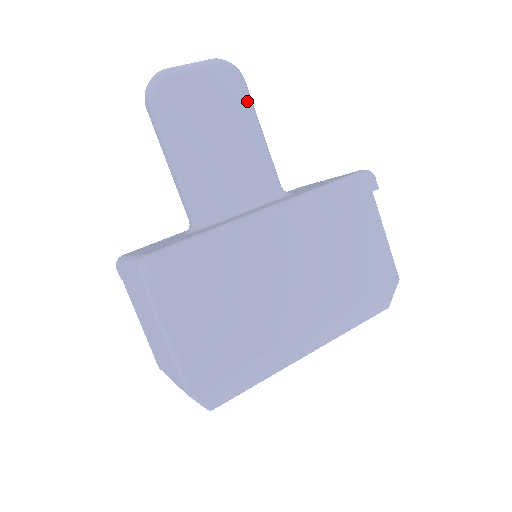
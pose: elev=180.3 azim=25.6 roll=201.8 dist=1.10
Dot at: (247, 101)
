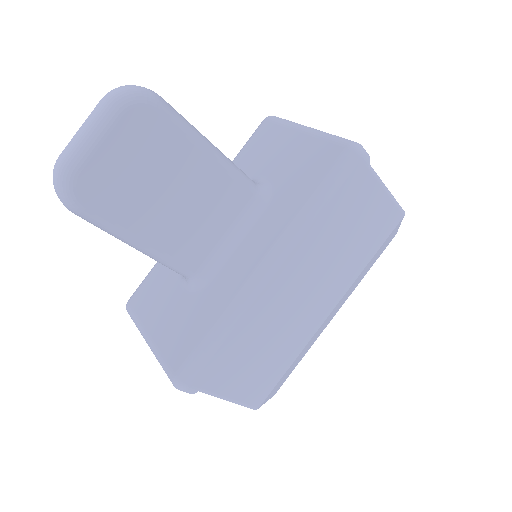
Dot at: (179, 129)
